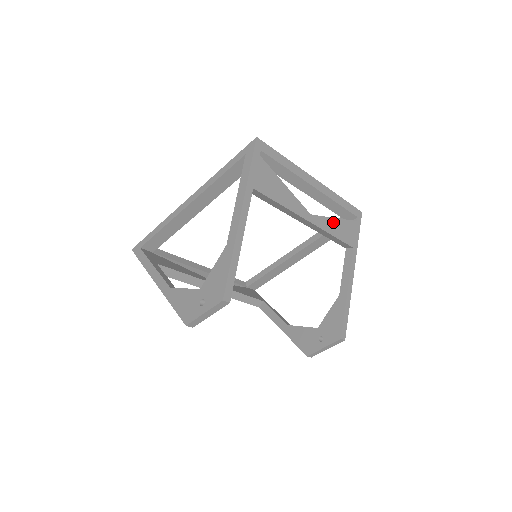
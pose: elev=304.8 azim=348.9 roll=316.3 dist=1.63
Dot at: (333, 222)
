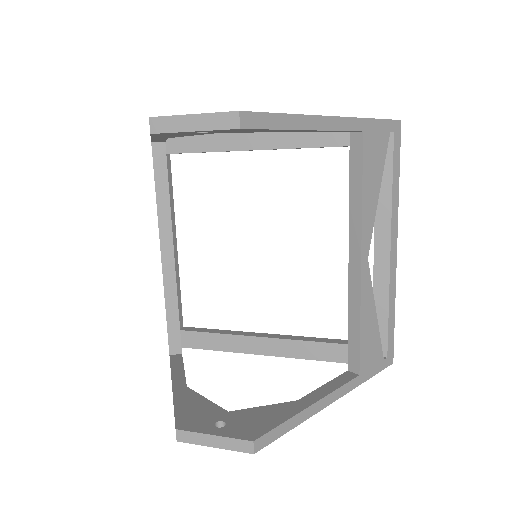
Dot at: (372, 310)
